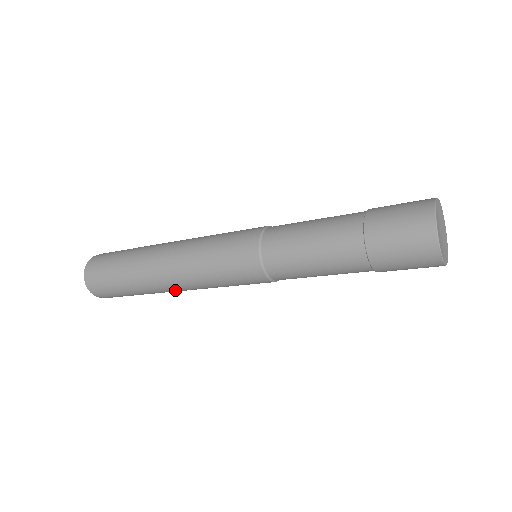
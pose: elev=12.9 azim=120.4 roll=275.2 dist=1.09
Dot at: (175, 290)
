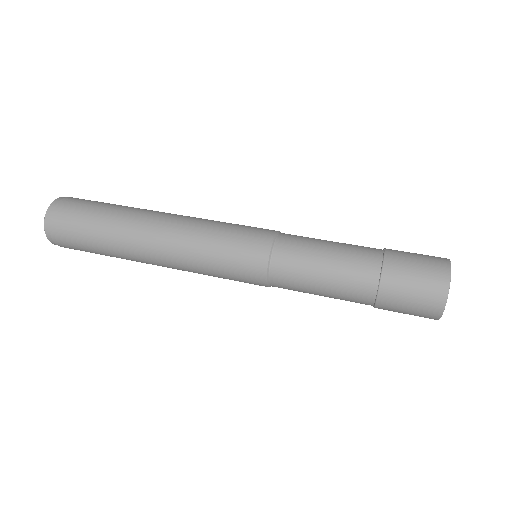
Dot at: occluded
